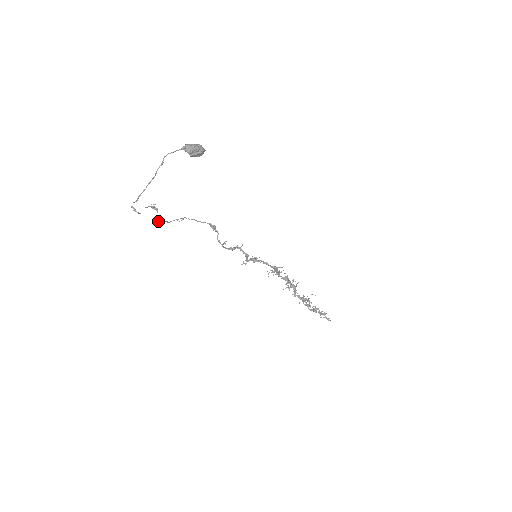
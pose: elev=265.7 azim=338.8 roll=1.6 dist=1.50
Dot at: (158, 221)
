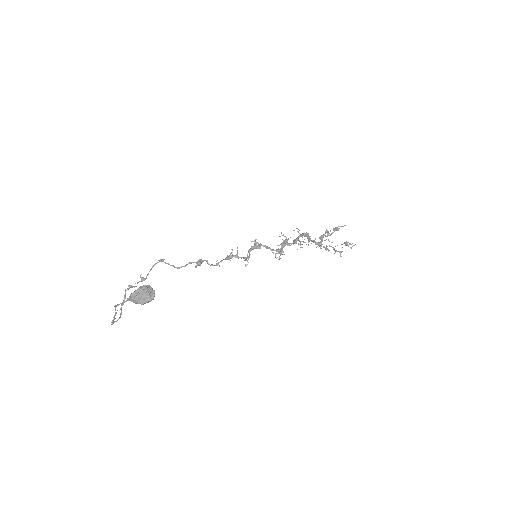
Dot at: (141, 281)
